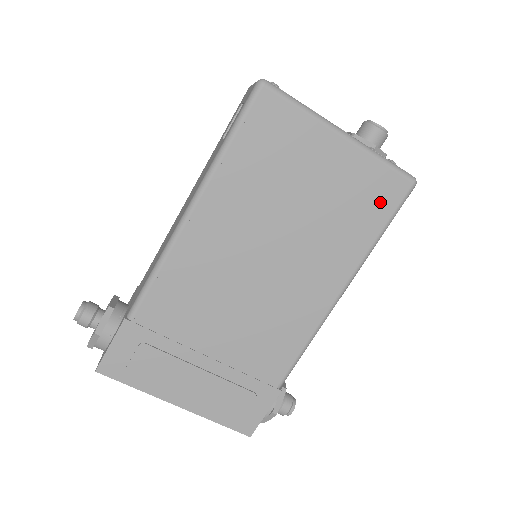
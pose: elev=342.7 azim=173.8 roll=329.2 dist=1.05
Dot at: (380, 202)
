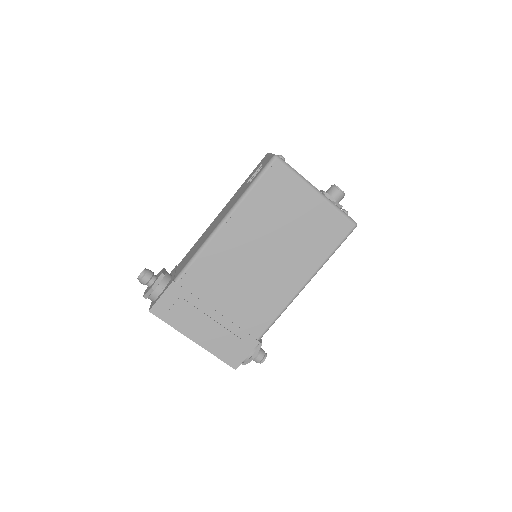
Dot at: (334, 234)
